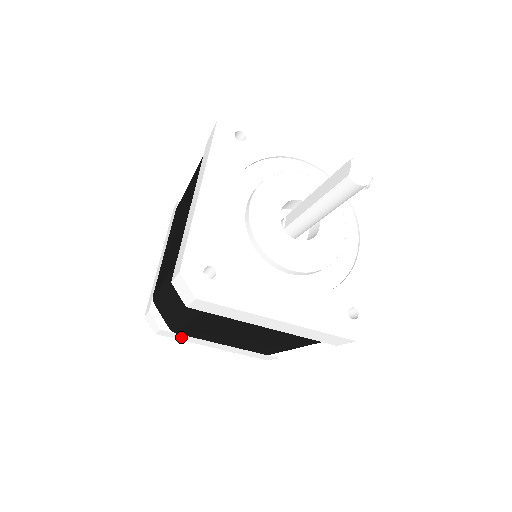
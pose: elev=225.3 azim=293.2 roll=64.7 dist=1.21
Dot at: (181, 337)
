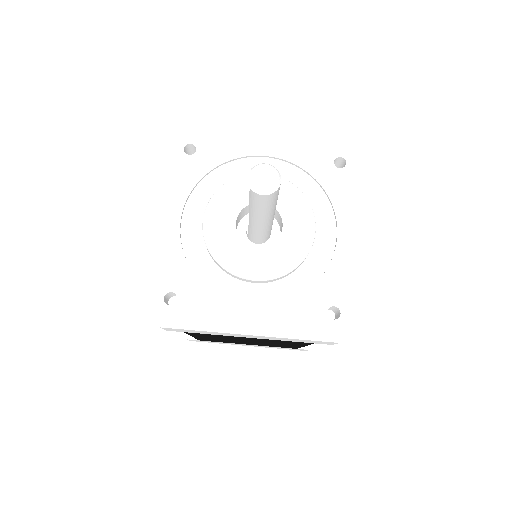
Dot at: occluded
